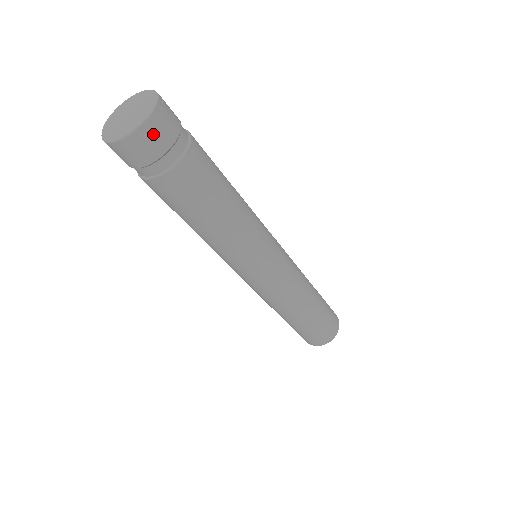
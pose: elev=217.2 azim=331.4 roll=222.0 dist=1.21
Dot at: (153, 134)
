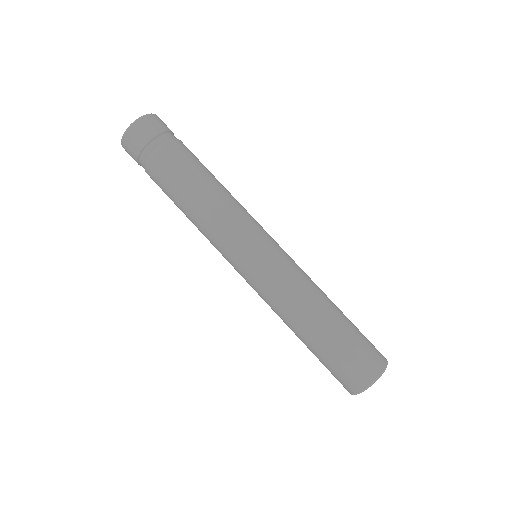
Dot at: (163, 122)
